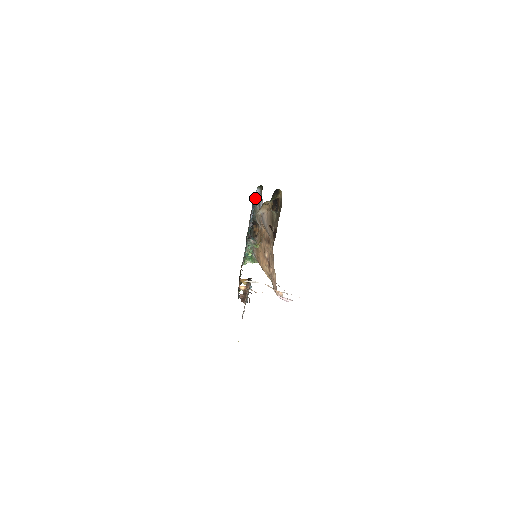
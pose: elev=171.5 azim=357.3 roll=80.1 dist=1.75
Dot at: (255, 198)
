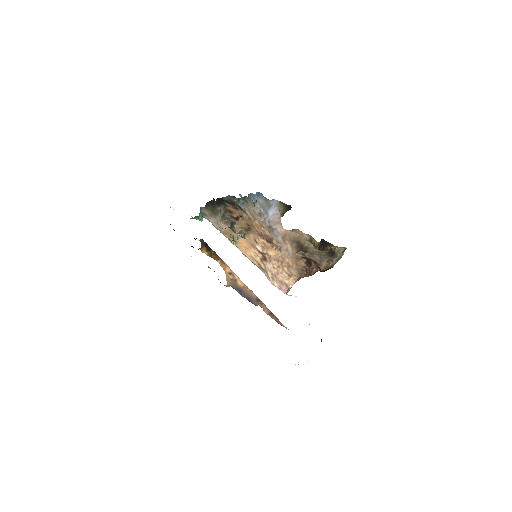
Dot at: (255, 194)
